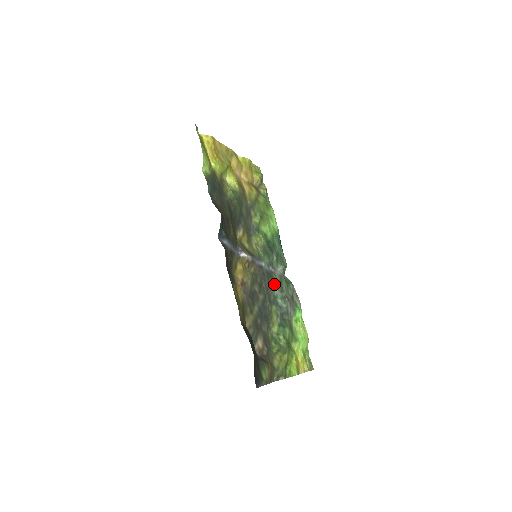
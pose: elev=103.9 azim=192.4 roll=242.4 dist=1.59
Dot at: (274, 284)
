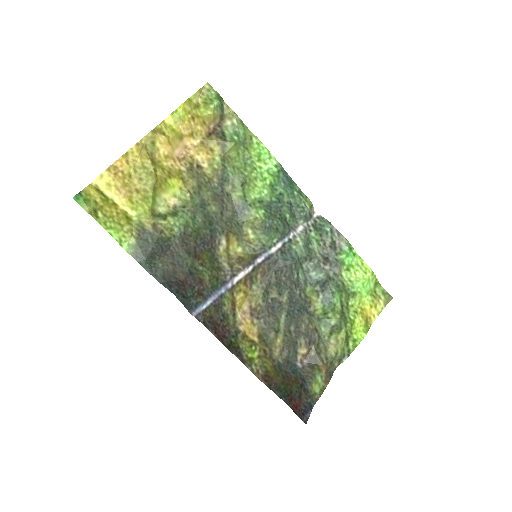
Dot at: (297, 263)
